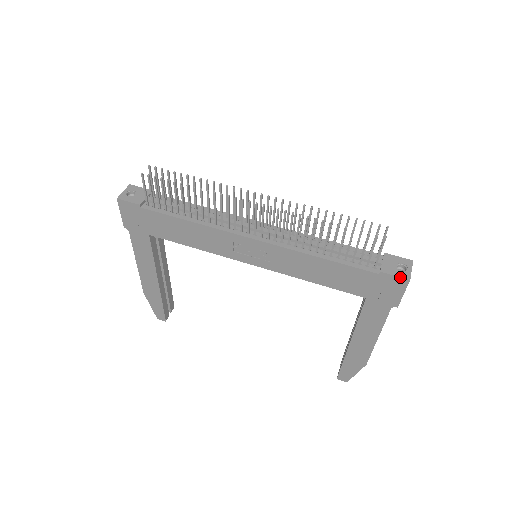
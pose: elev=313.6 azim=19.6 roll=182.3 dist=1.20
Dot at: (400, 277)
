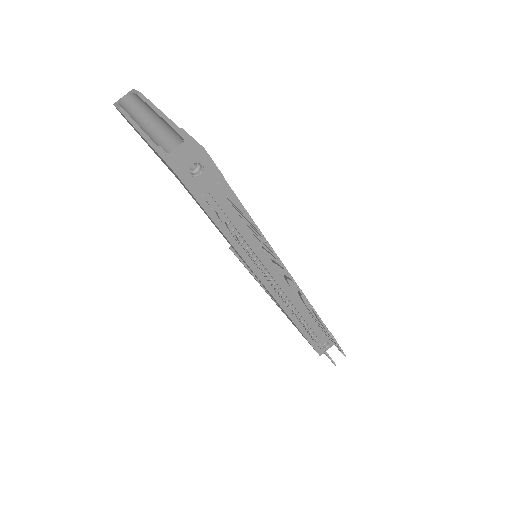
Dot at: (318, 353)
